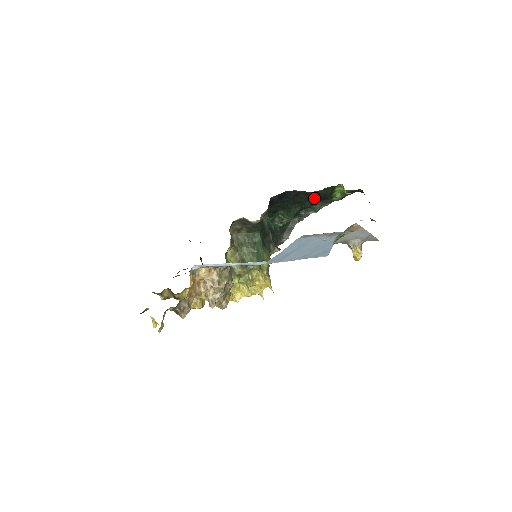
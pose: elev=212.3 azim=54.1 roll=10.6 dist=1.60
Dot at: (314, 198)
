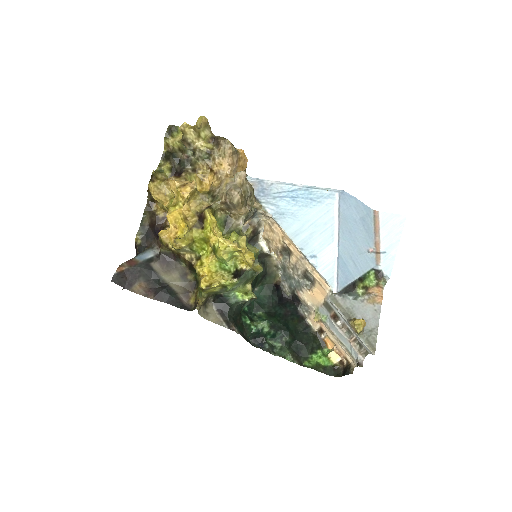
Dot at: (297, 336)
